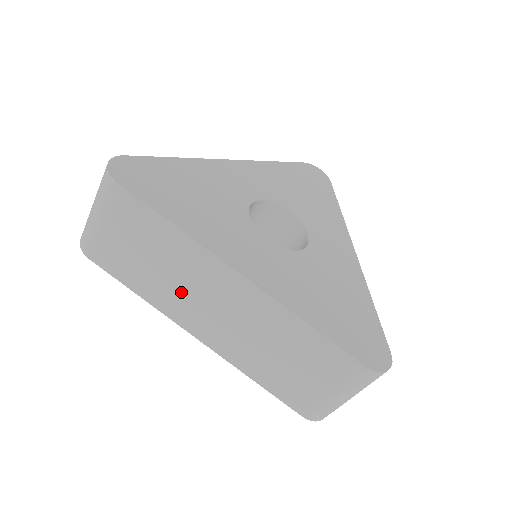
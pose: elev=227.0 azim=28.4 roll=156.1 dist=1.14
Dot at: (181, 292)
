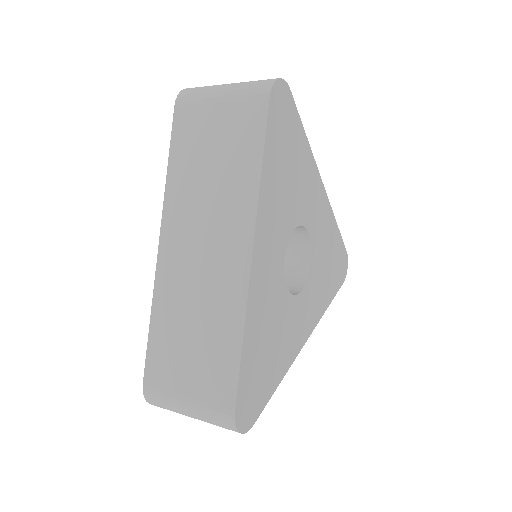
Dot at: occluded
